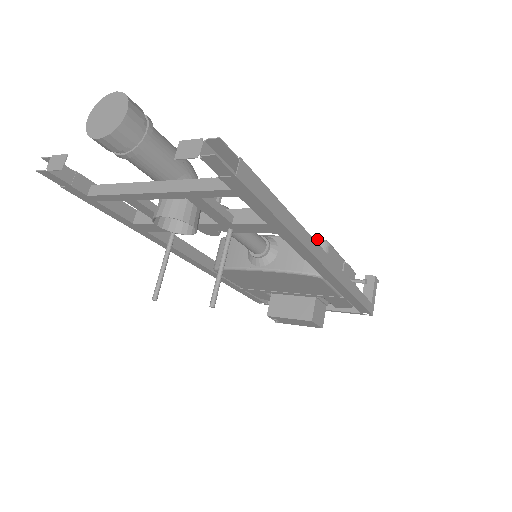
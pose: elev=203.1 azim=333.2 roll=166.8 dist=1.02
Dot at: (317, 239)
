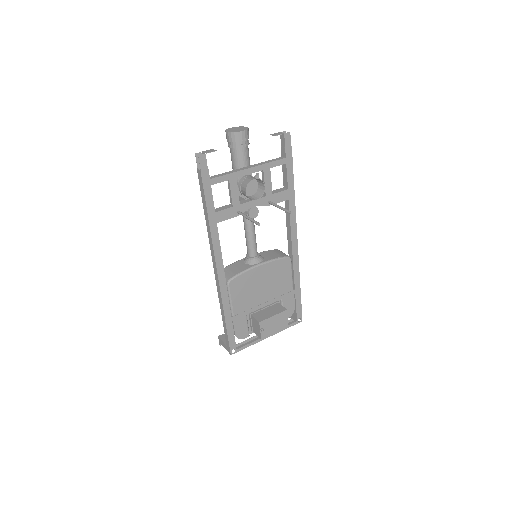
Dot at: (275, 249)
